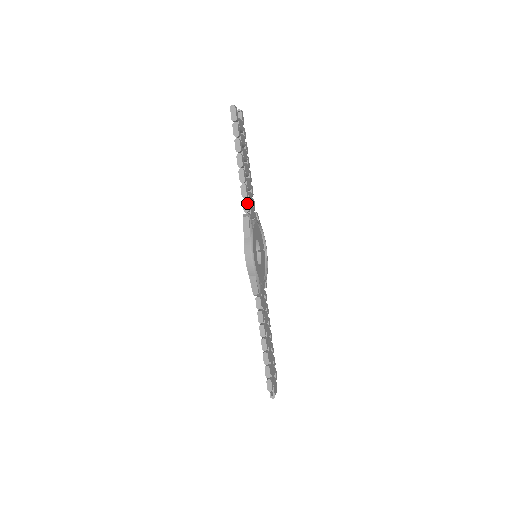
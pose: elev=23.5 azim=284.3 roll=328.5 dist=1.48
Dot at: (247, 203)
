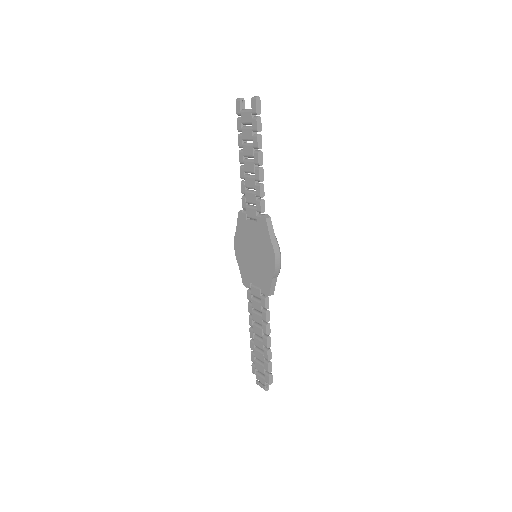
Dot at: (264, 203)
